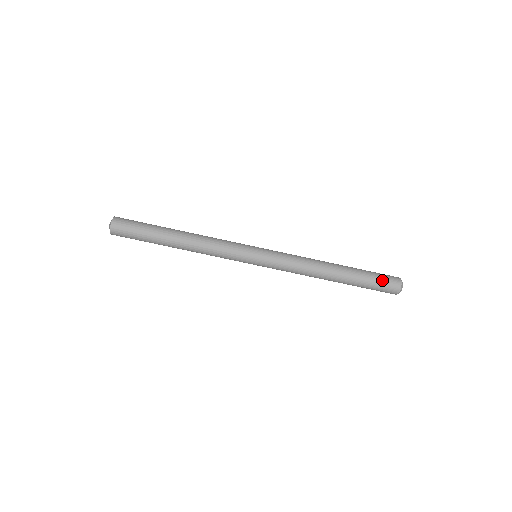
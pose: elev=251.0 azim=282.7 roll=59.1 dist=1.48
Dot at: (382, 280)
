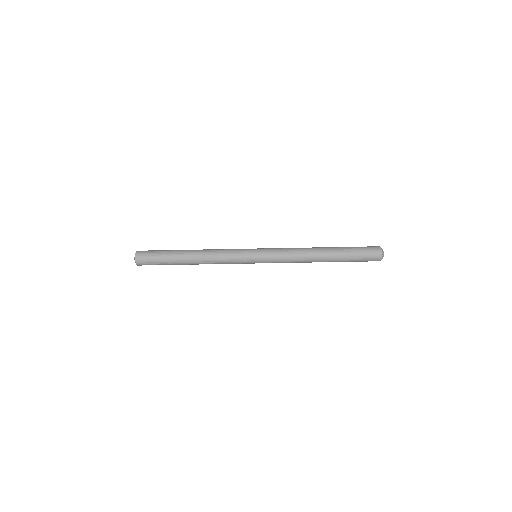
Dot at: (364, 258)
